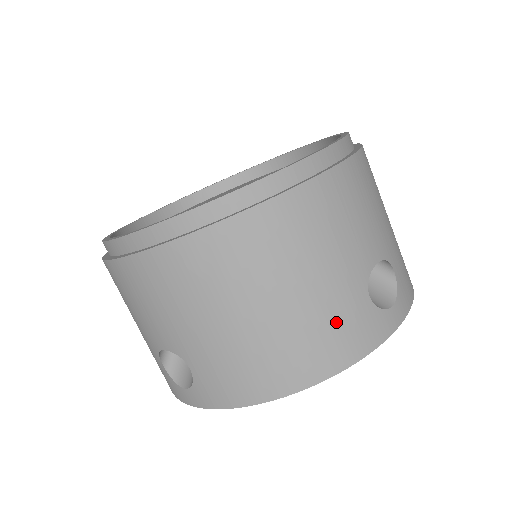
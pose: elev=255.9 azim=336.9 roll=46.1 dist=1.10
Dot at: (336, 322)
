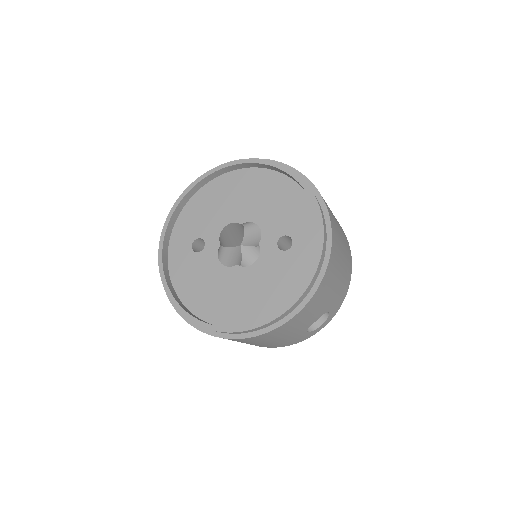
Dot at: (286, 342)
